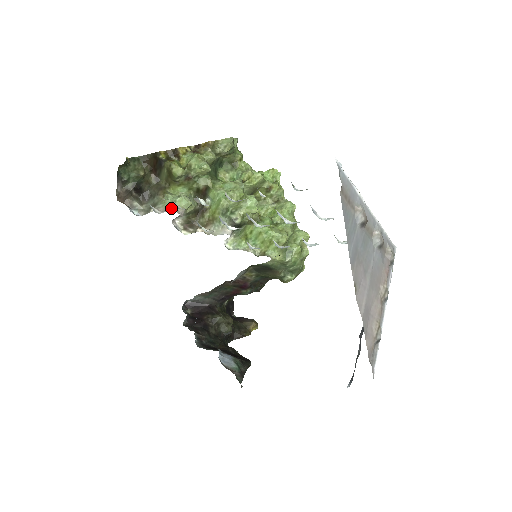
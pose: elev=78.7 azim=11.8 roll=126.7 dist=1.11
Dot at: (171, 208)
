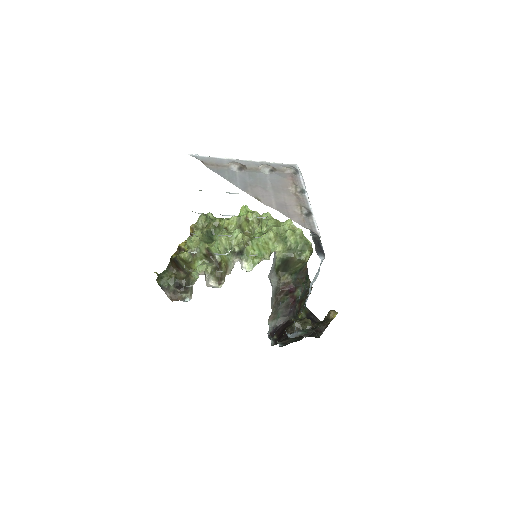
Dot at: occluded
